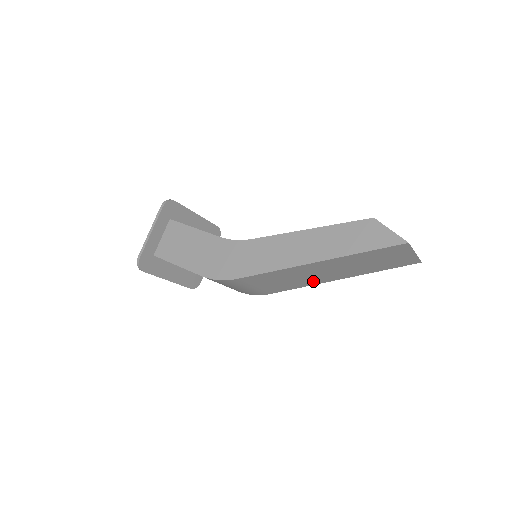
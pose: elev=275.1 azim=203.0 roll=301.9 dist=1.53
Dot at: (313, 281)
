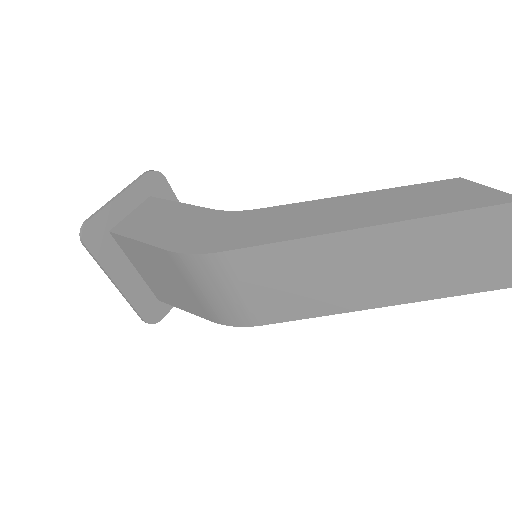
Dot at: (338, 300)
